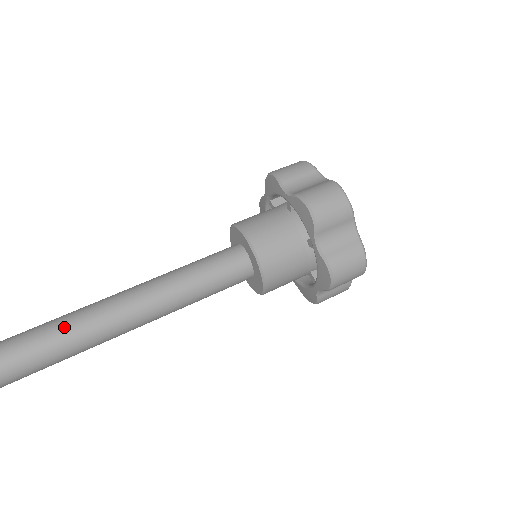
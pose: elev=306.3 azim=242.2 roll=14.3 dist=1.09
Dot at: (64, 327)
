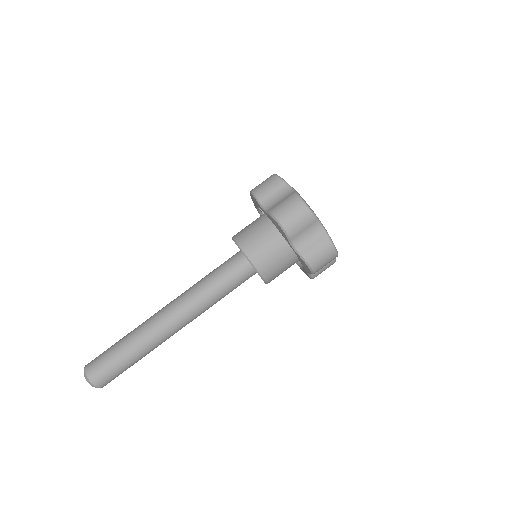
Dot at: (135, 340)
